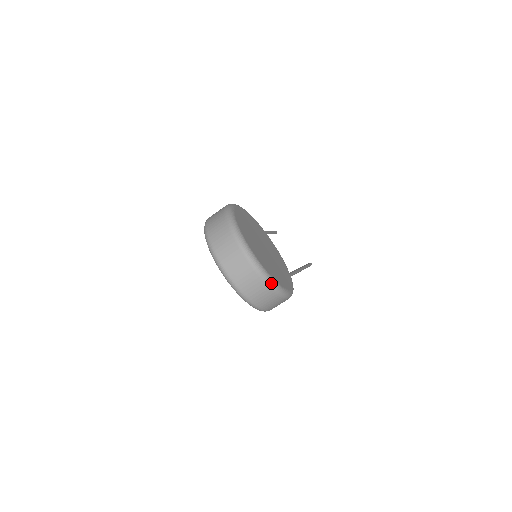
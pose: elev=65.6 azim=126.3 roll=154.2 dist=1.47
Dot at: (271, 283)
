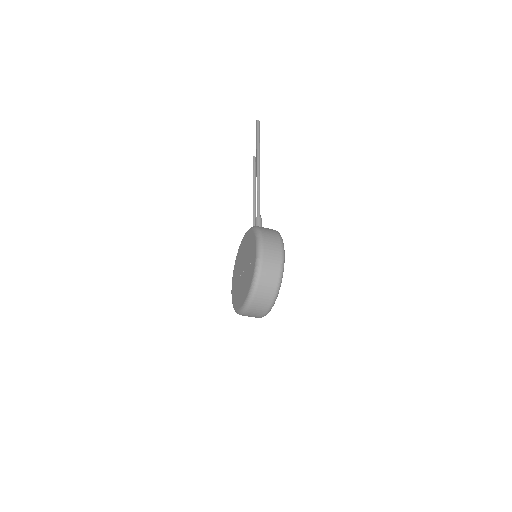
Dot at: occluded
